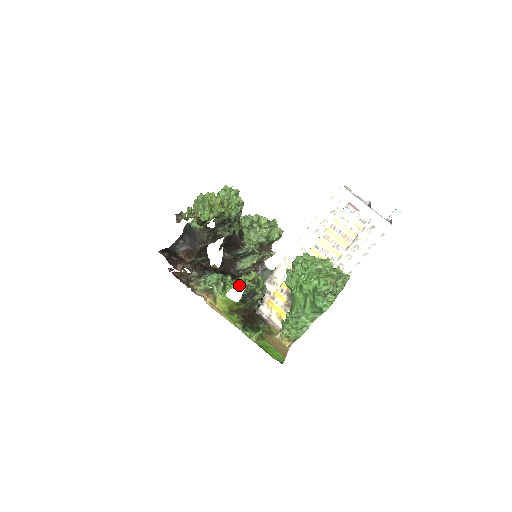
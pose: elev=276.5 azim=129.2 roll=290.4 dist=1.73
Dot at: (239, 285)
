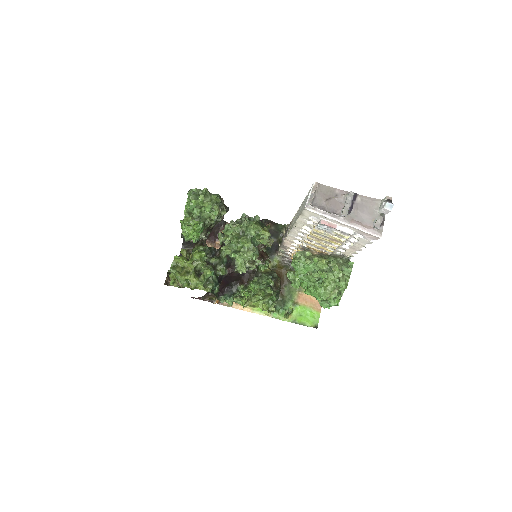
Dot at: (253, 290)
